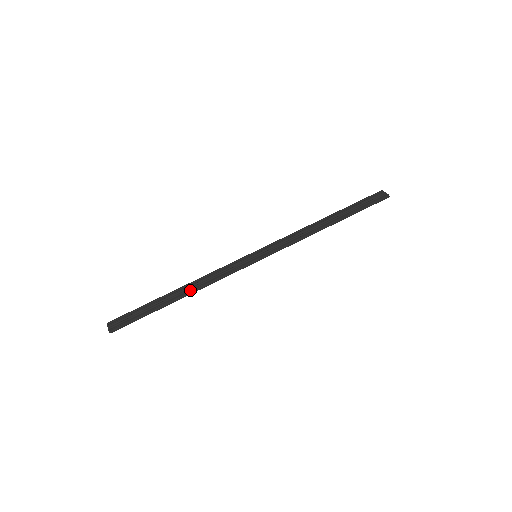
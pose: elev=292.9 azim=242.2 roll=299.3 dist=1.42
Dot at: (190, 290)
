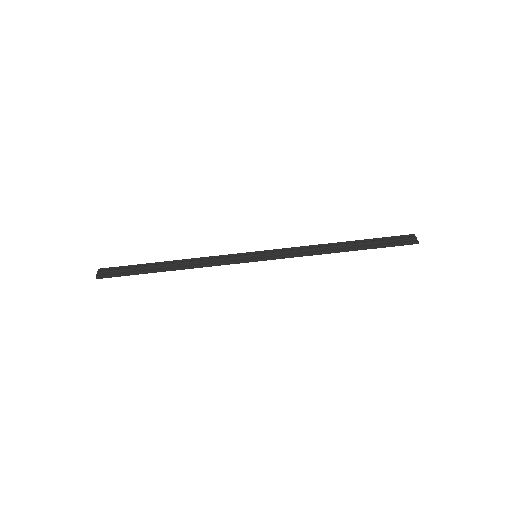
Dot at: (181, 266)
